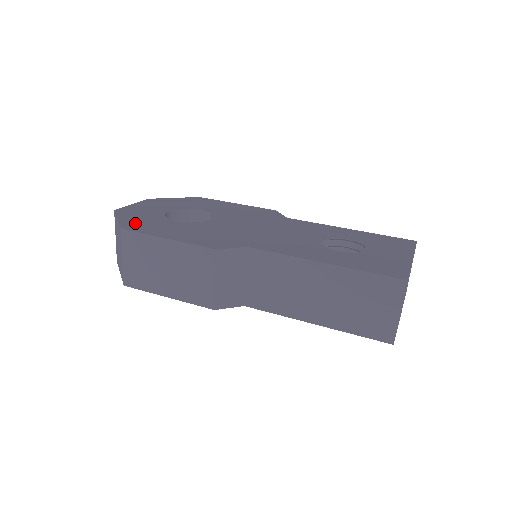
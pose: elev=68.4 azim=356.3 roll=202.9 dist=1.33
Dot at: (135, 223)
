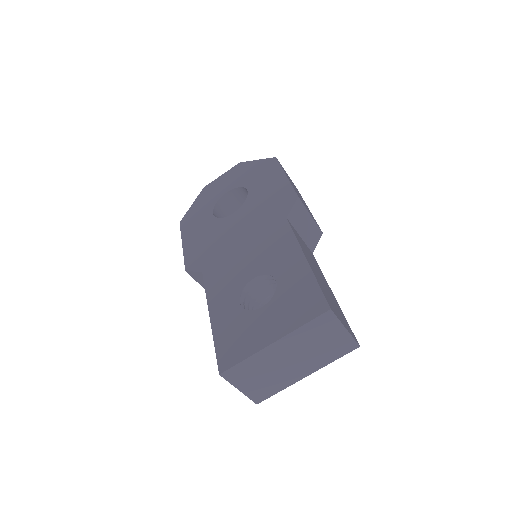
Dot at: (192, 214)
